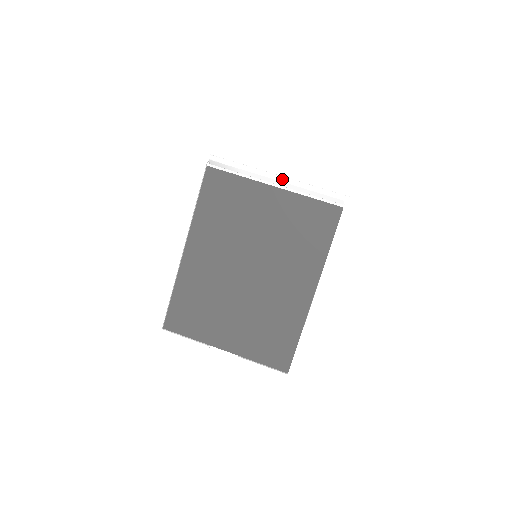
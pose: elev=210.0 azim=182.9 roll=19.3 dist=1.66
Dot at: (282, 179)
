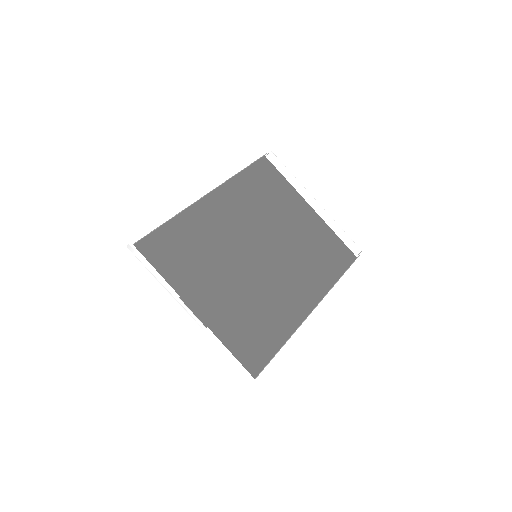
Dot at: (320, 206)
